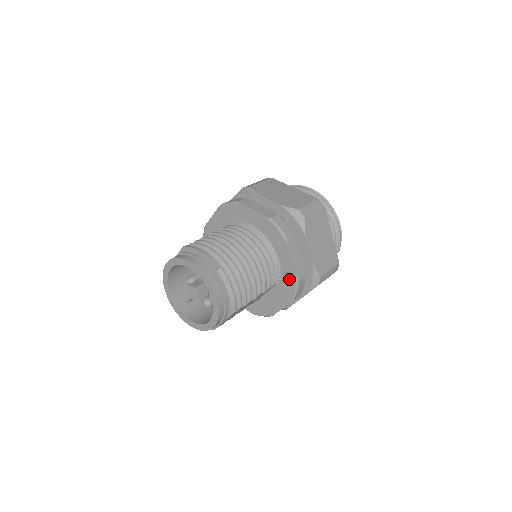
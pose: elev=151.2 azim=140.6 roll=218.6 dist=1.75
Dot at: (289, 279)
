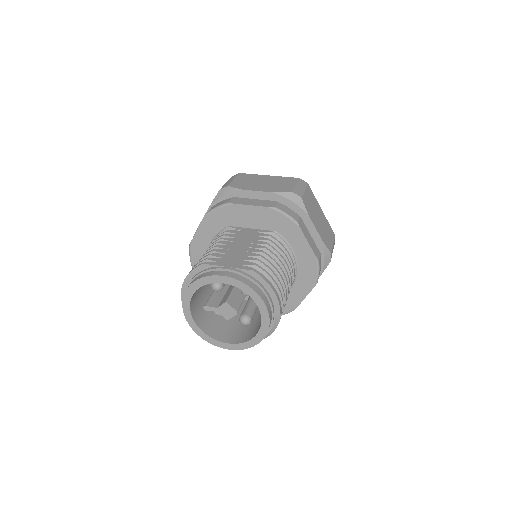
Dot at: (286, 305)
